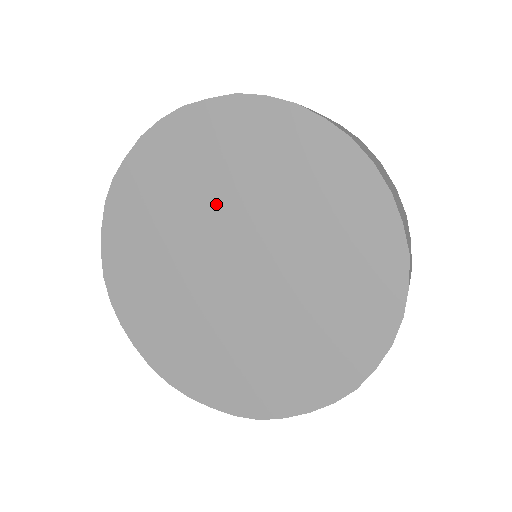
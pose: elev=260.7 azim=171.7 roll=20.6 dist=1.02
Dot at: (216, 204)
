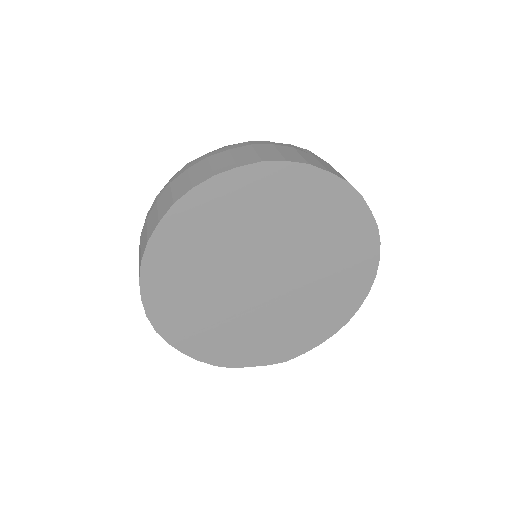
Dot at: occluded
